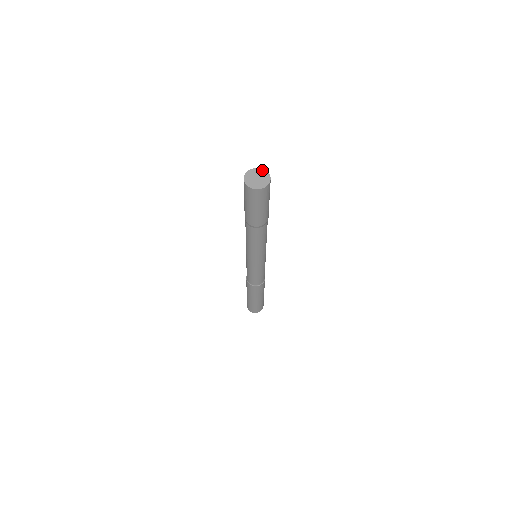
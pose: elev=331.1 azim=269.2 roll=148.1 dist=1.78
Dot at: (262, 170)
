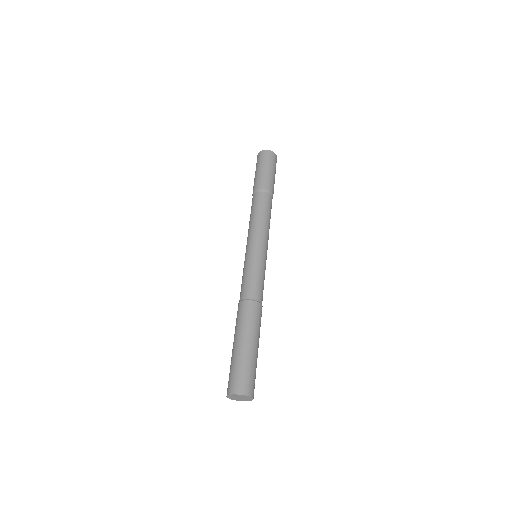
Dot at: occluded
